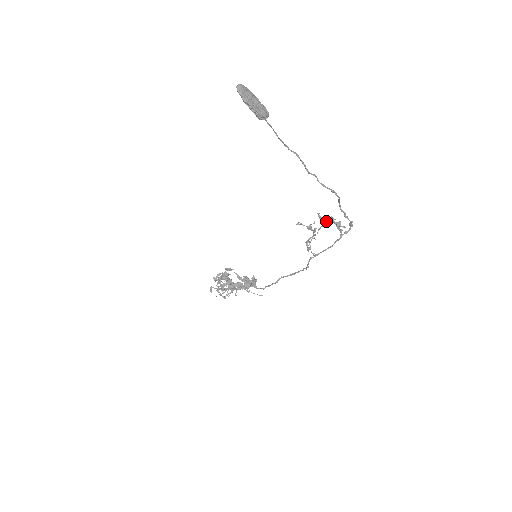
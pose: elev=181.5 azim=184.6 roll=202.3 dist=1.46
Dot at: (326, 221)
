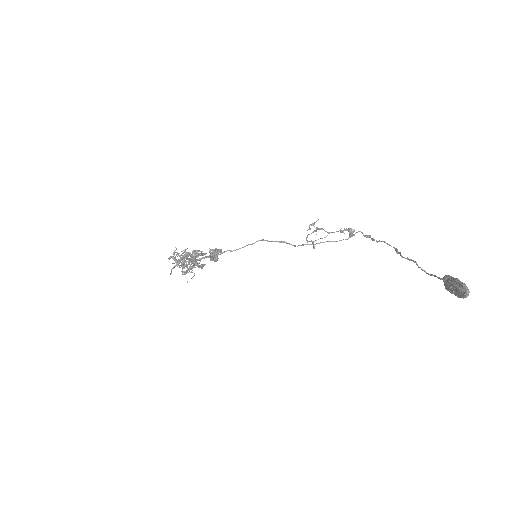
Dot at: (343, 231)
